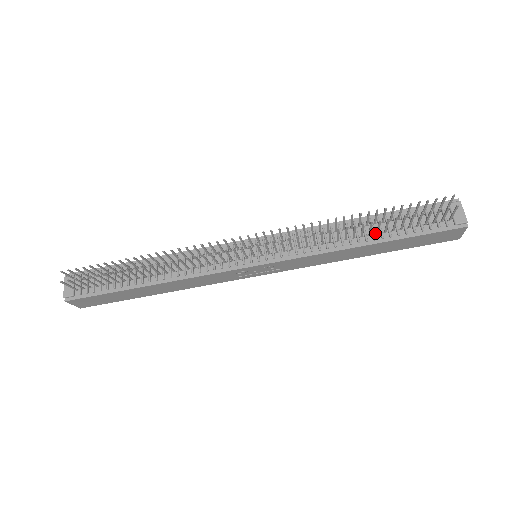
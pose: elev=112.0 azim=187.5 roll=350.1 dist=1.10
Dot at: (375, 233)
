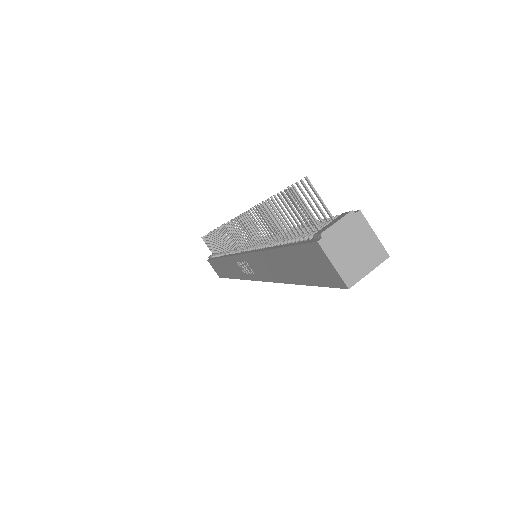
Dot at: occluded
